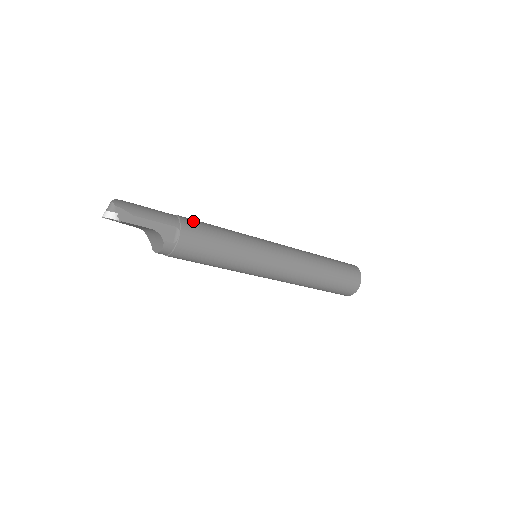
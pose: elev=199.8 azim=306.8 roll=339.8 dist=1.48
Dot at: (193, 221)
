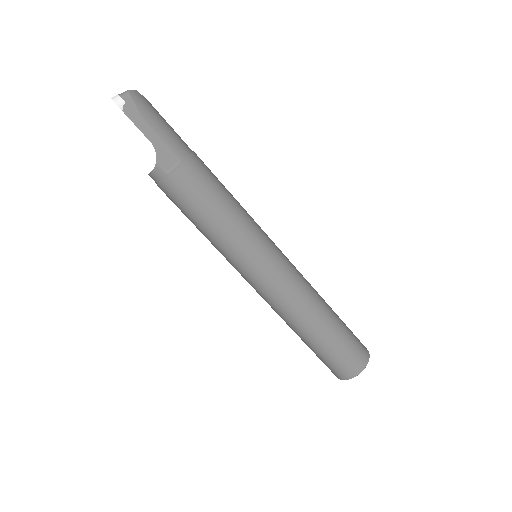
Dot at: (205, 168)
